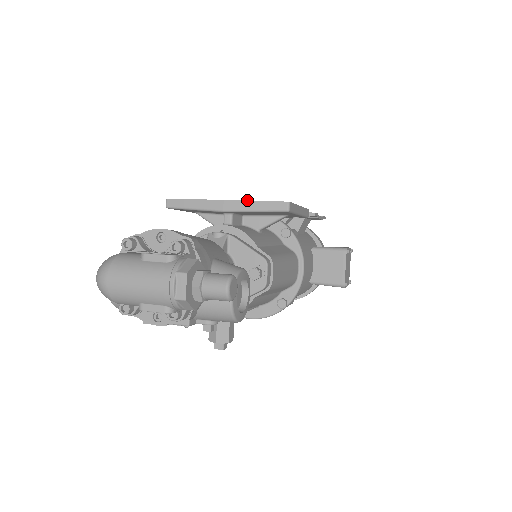
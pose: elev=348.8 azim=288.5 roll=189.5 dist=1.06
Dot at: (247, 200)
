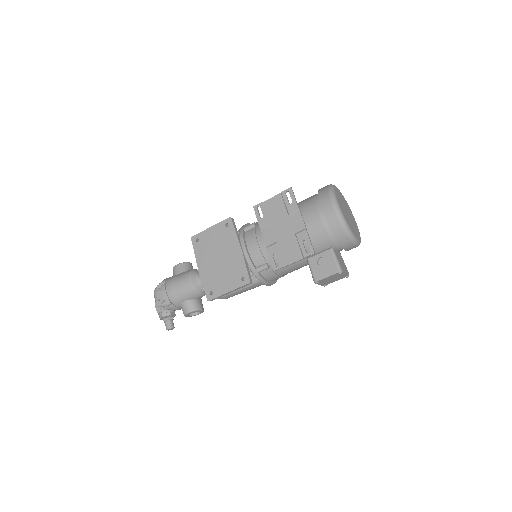
Dot at: occluded
